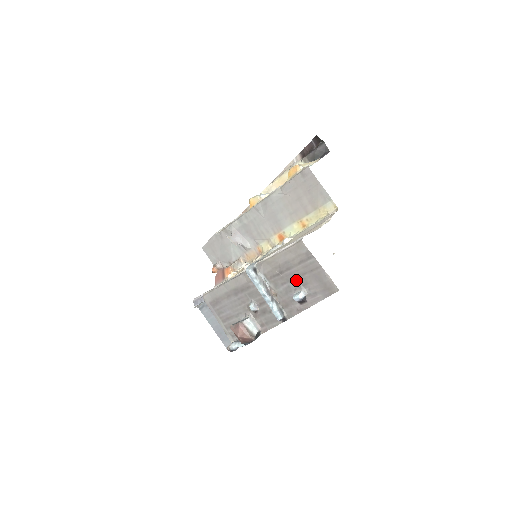
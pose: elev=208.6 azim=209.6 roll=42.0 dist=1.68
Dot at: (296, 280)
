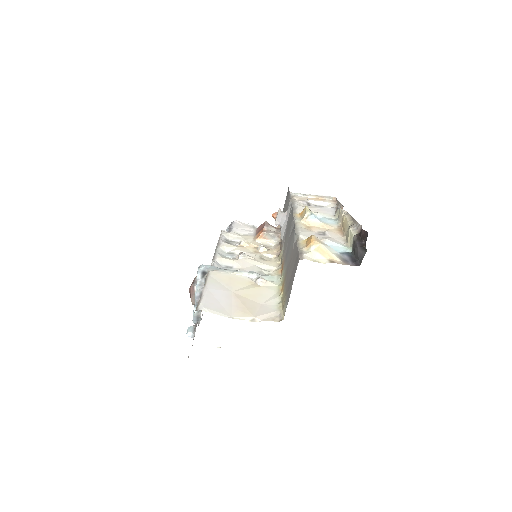
Dot at: occluded
